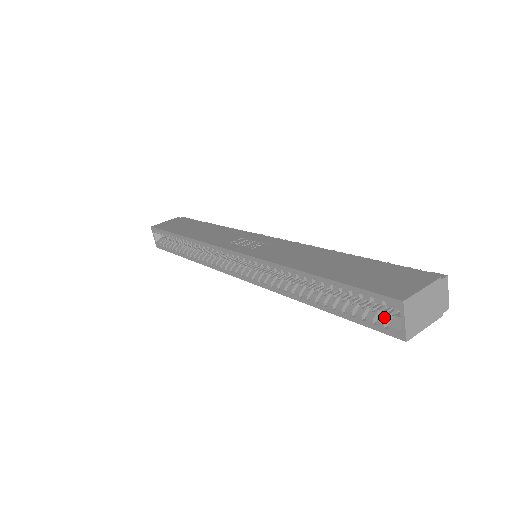
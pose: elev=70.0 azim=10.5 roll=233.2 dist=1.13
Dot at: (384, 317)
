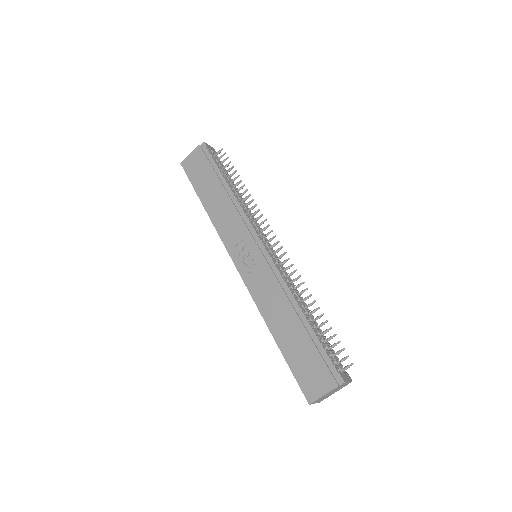
Dot at: occluded
